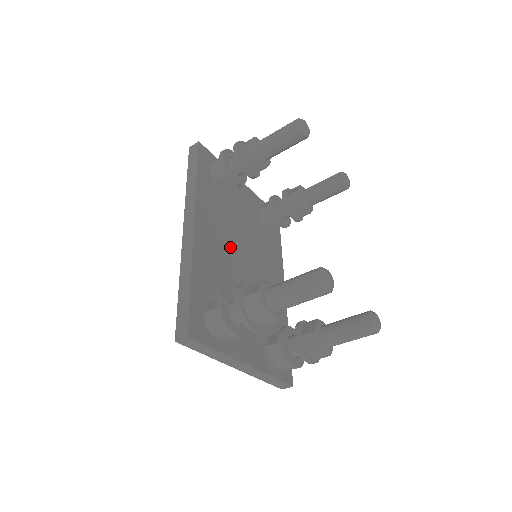
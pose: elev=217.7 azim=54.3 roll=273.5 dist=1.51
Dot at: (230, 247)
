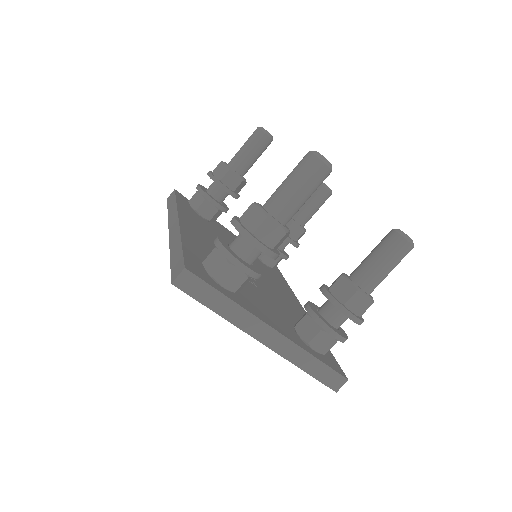
Dot at: occluded
